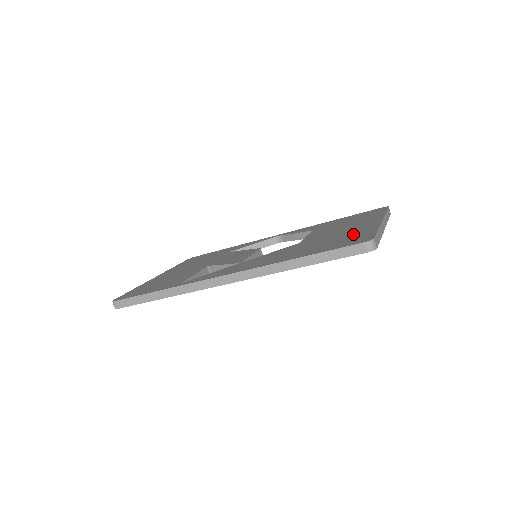
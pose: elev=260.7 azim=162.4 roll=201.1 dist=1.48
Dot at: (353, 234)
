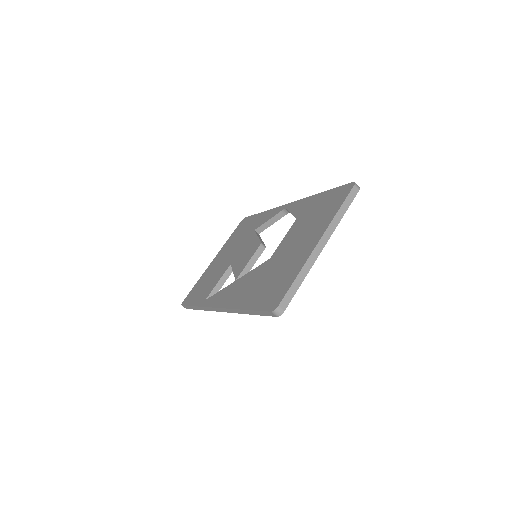
Dot at: (286, 274)
